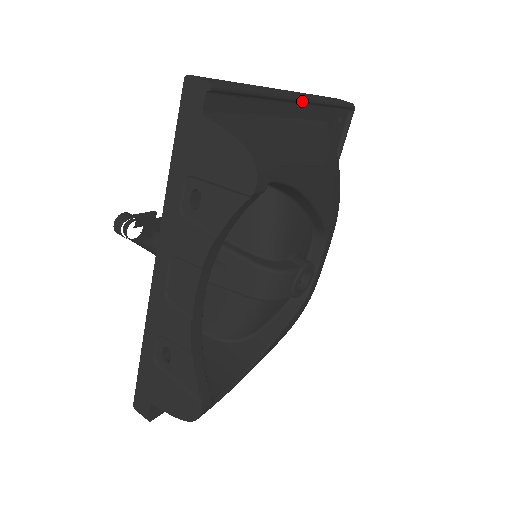
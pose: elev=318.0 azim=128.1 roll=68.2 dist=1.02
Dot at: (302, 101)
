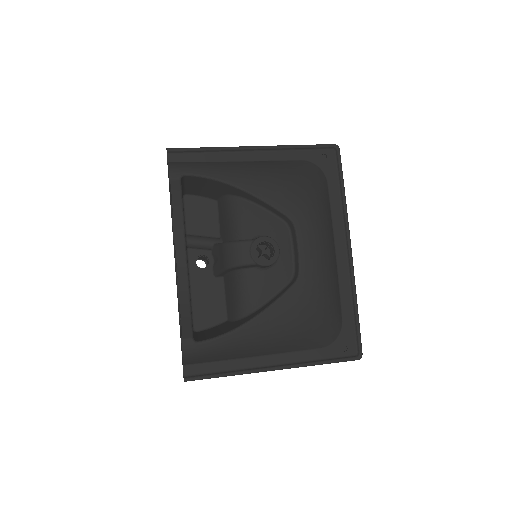
Dot at: (258, 149)
